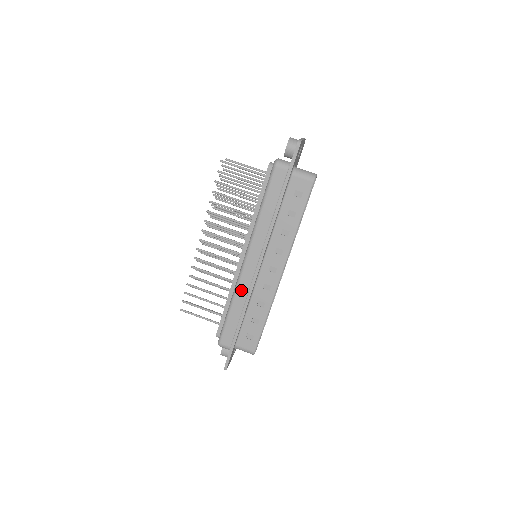
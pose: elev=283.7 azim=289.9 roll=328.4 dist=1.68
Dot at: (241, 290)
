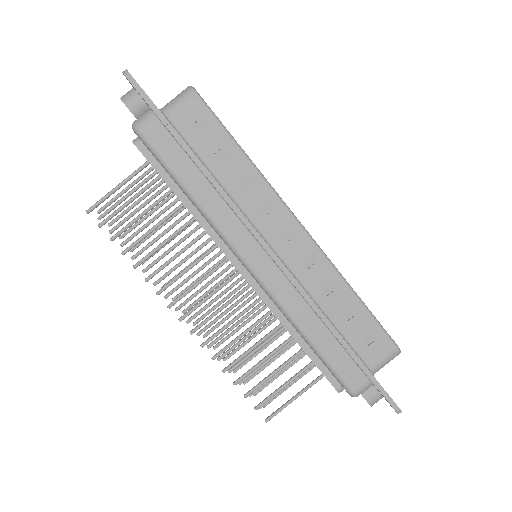
Dot at: (290, 303)
